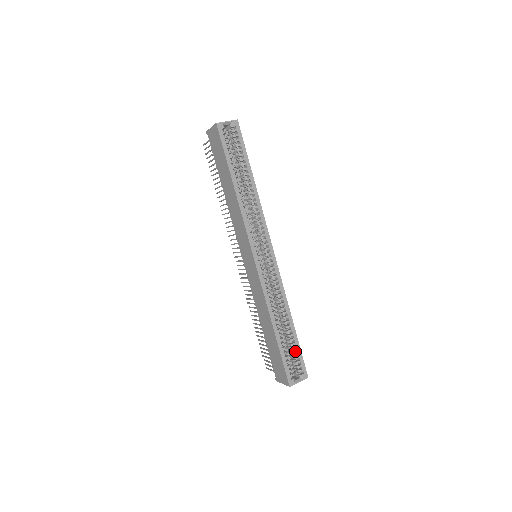
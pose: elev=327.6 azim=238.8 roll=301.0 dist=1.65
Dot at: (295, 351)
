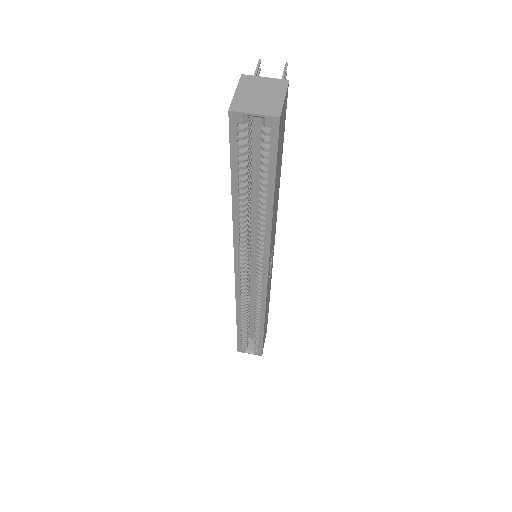
Dot at: (258, 338)
